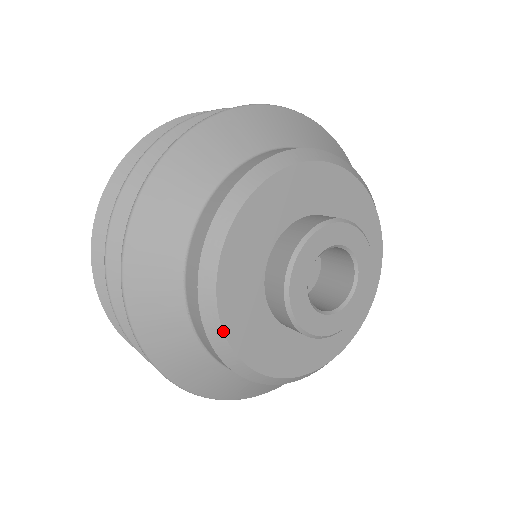
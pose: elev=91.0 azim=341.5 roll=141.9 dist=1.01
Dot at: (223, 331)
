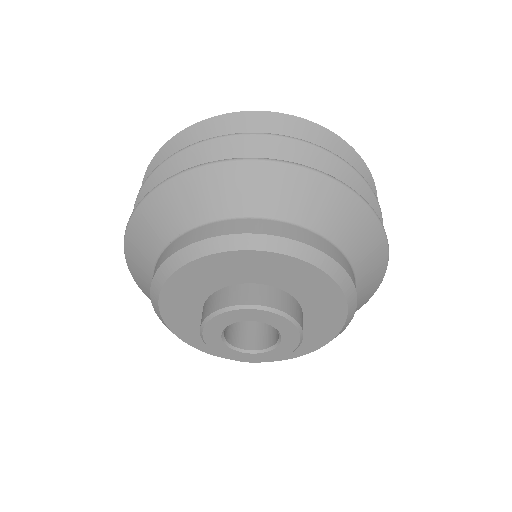
Dot at: (167, 279)
